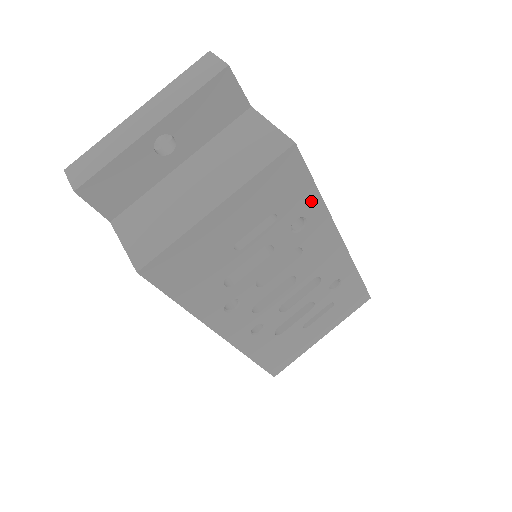
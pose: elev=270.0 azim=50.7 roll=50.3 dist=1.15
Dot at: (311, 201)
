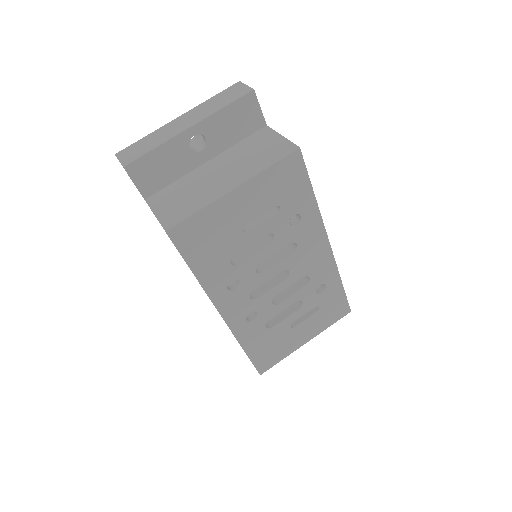
Dot at: (307, 201)
